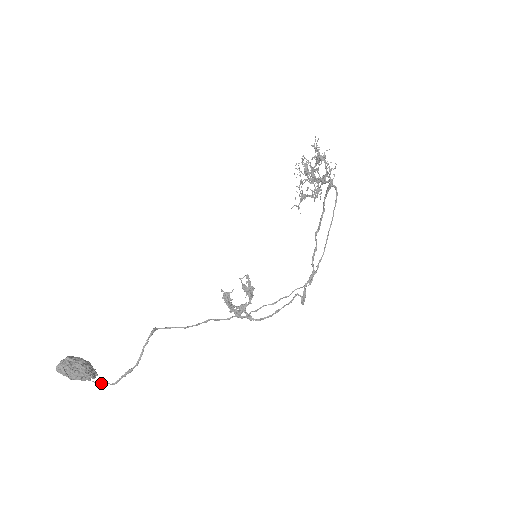
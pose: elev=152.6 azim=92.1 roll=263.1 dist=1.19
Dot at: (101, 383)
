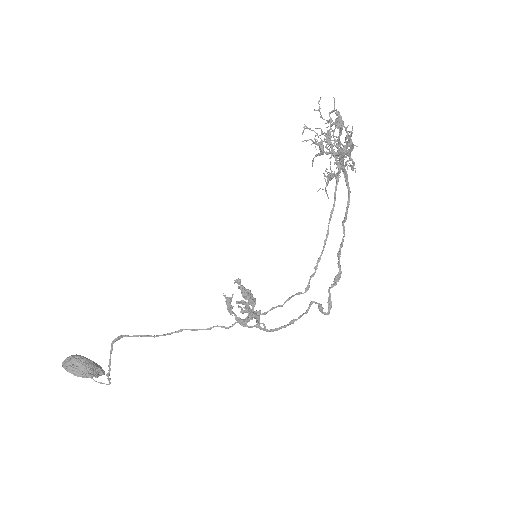
Dot at: (99, 382)
